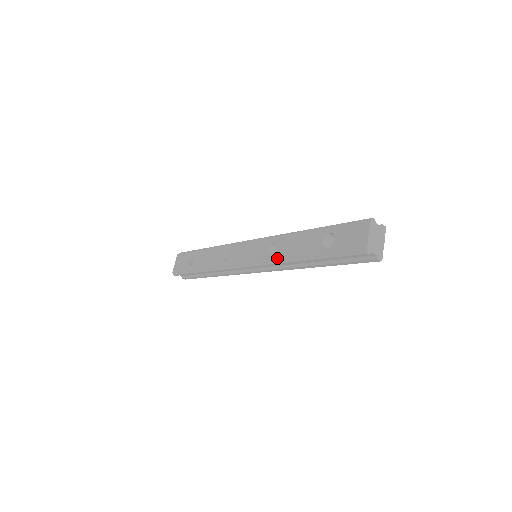
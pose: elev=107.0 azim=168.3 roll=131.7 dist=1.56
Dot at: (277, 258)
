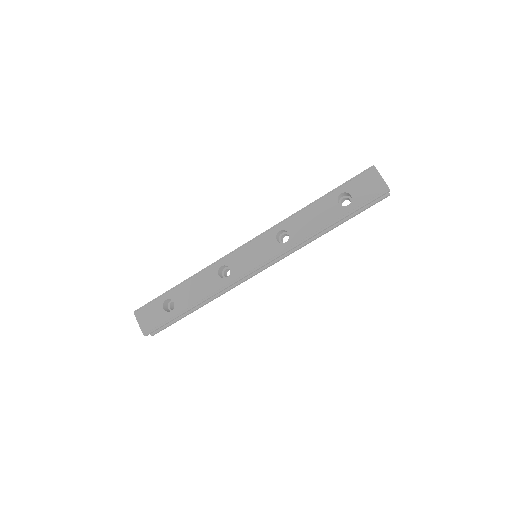
Dot at: (297, 240)
